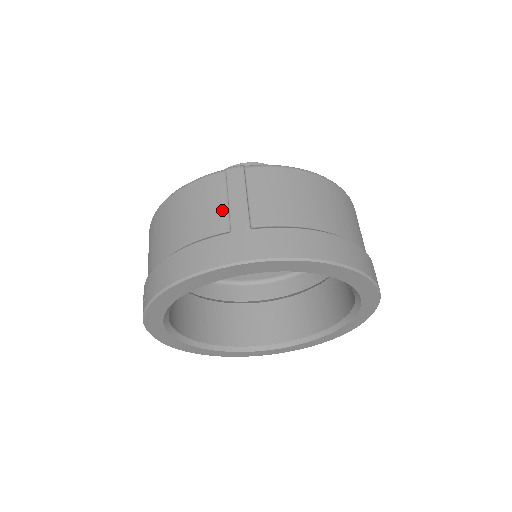
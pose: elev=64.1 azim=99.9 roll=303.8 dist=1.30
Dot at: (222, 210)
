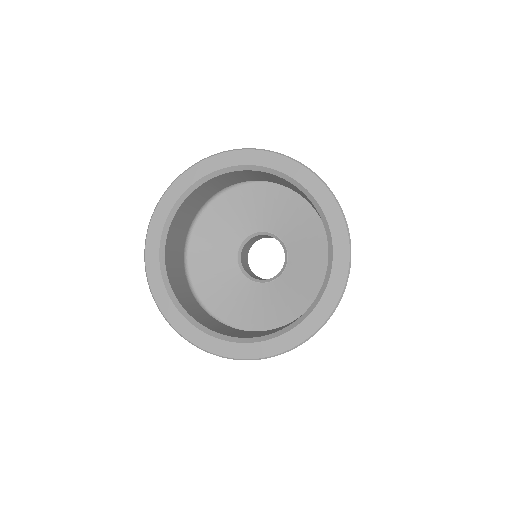
Dot at: occluded
